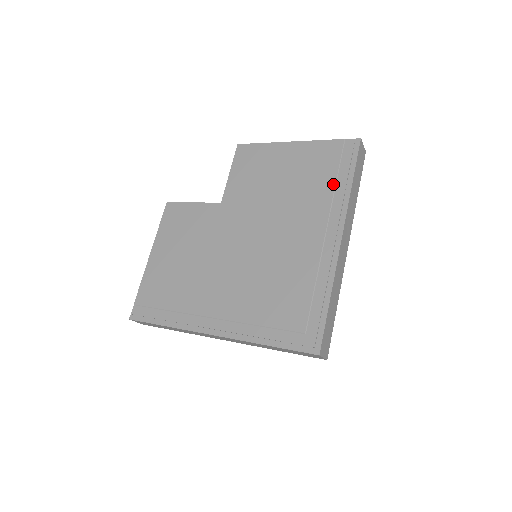
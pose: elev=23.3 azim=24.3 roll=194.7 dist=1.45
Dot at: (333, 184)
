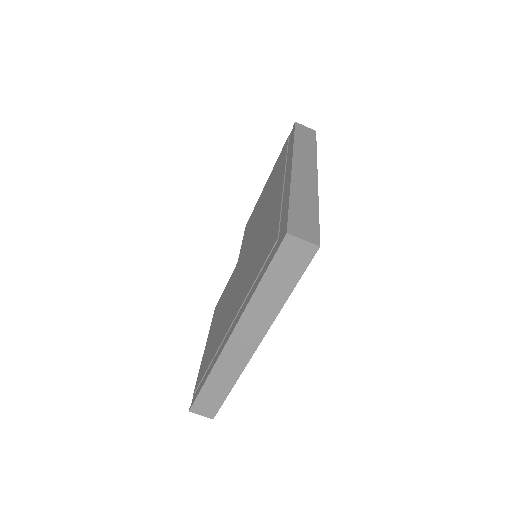
Dot at: (285, 157)
